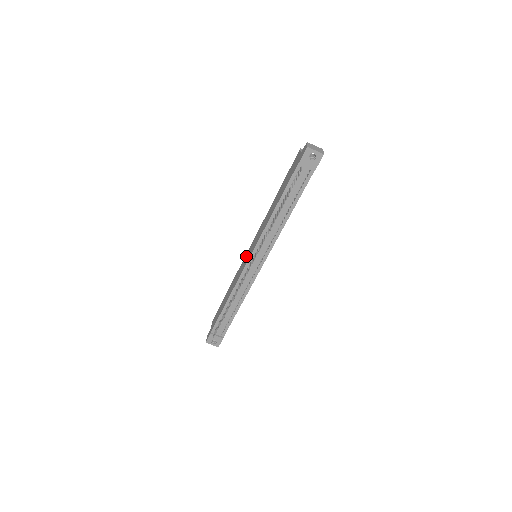
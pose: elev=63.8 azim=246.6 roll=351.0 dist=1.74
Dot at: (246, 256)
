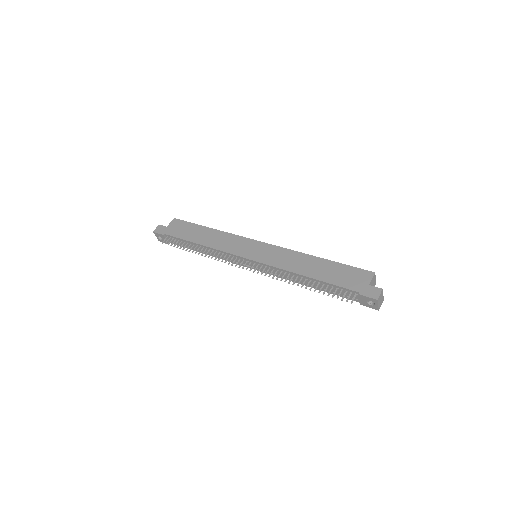
Dot at: (250, 244)
